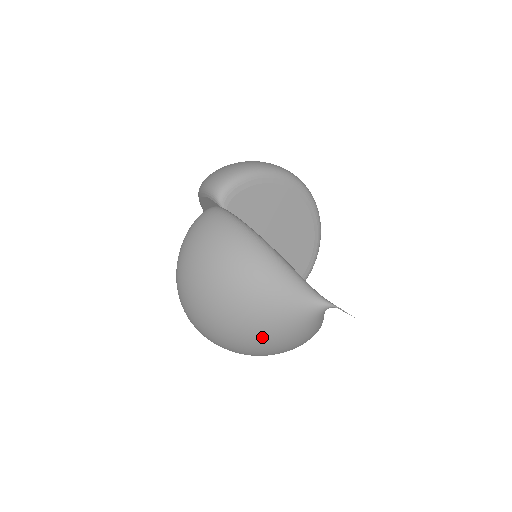
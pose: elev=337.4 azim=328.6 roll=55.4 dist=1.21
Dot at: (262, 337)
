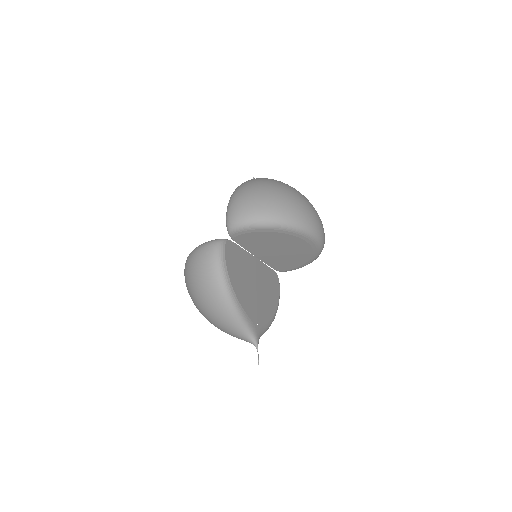
Dot at: occluded
